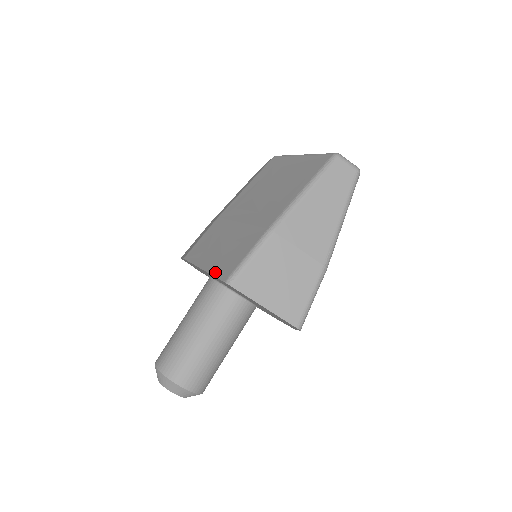
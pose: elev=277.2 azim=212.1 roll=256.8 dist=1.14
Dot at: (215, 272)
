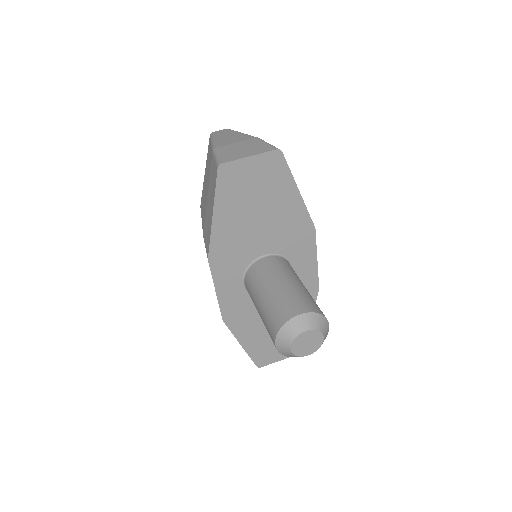
Dot at: (214, 190)
